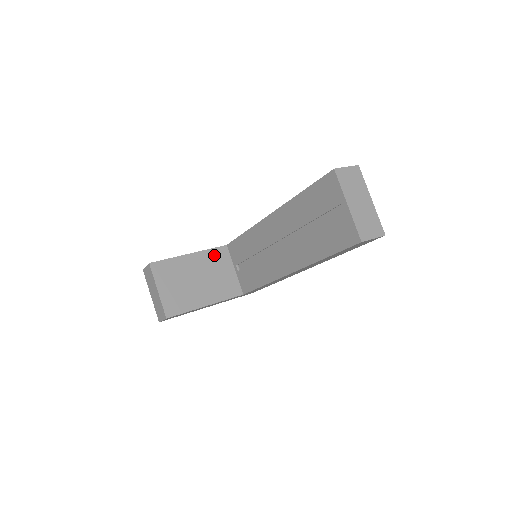
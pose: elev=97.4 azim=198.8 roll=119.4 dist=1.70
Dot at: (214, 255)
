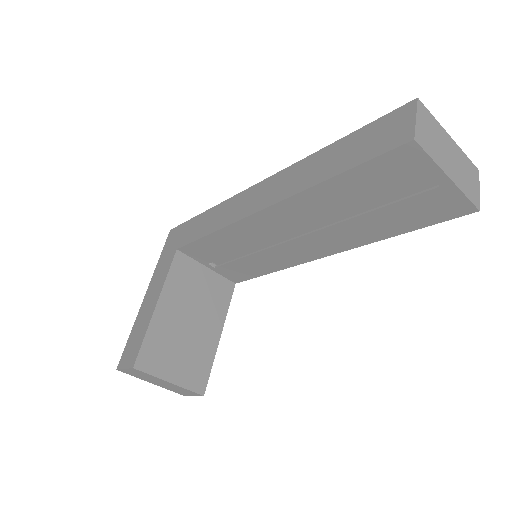
Dot at: (177, 276)
